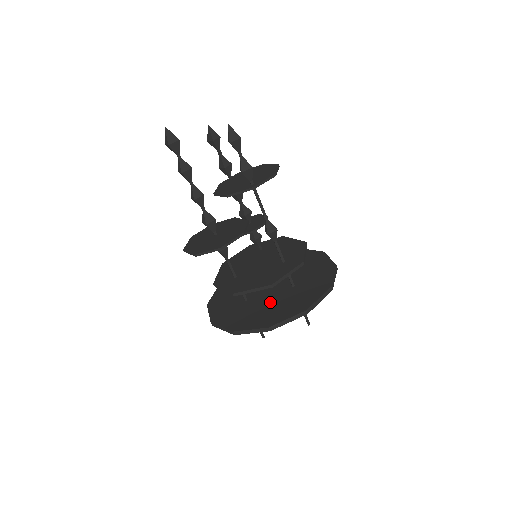
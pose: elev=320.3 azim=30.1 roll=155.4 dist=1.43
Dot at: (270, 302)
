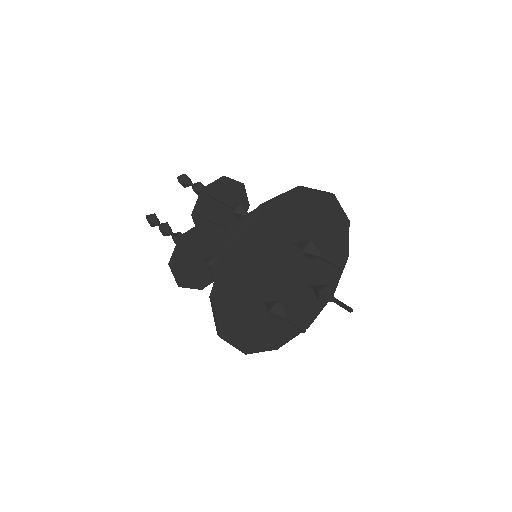
Dot at: occluded
